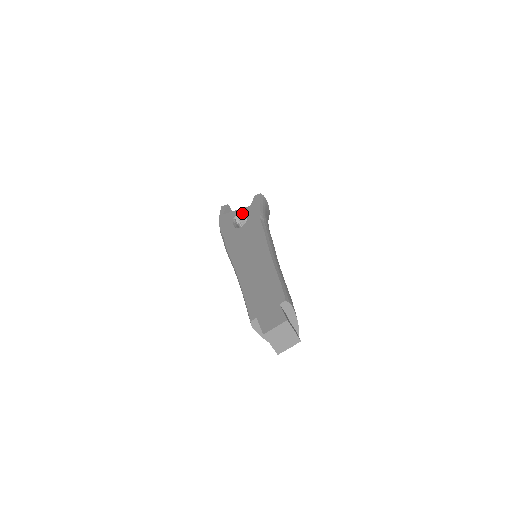
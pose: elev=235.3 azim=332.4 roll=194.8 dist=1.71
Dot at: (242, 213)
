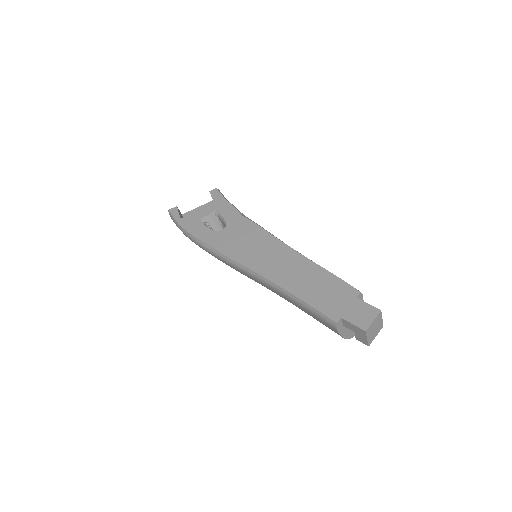
Dot at: (210, 213)
